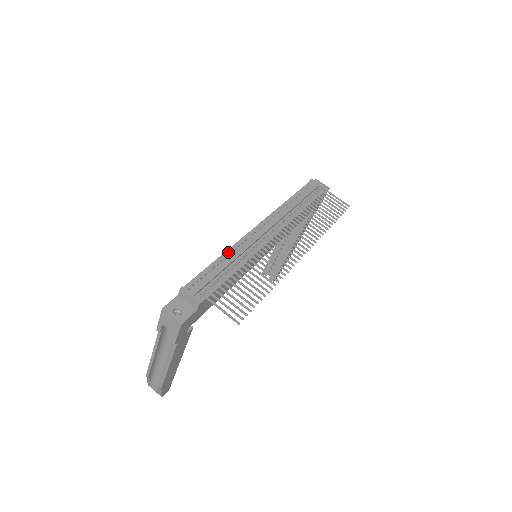
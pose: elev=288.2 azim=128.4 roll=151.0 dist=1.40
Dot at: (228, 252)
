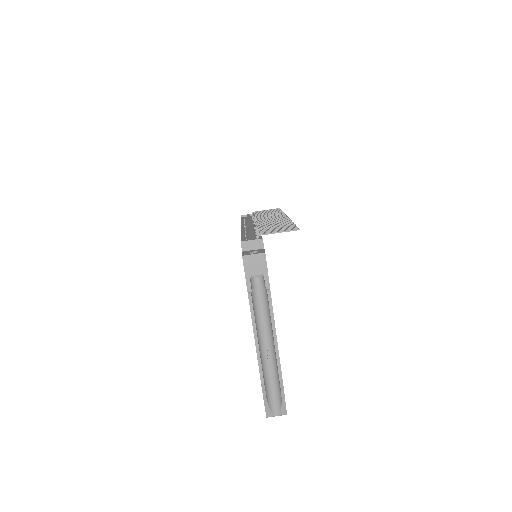
Dot at: (243, 234)
